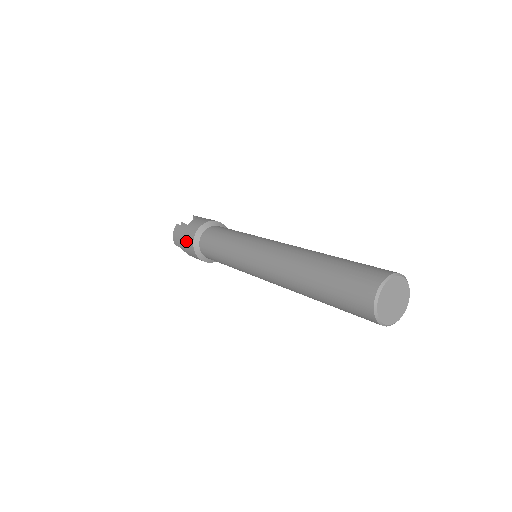
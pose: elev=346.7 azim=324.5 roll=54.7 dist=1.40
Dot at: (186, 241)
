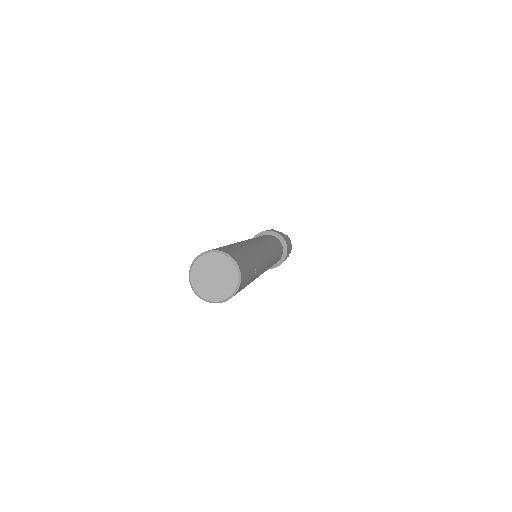
Dot at: occluded
